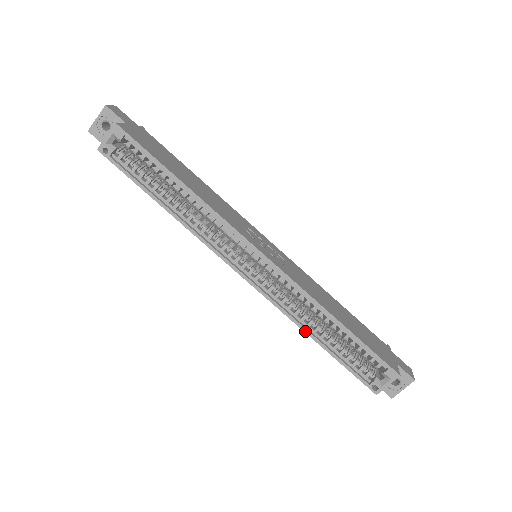
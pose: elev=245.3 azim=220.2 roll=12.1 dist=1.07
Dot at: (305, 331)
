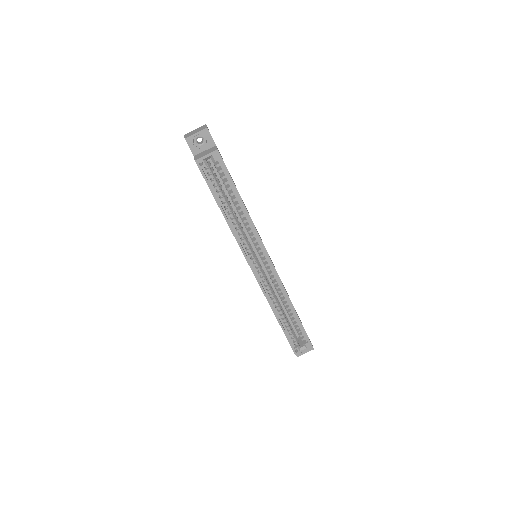
Dot at: (274, 312)
